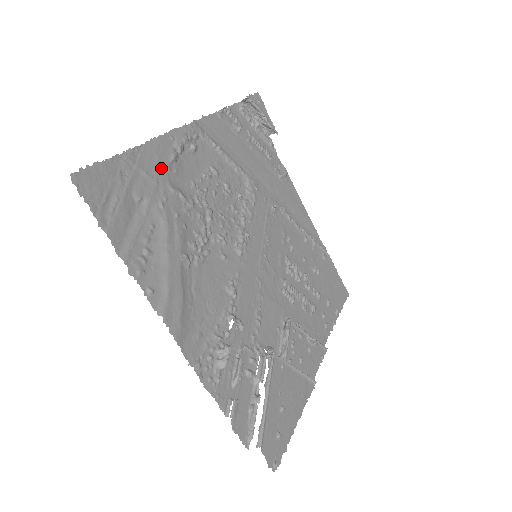
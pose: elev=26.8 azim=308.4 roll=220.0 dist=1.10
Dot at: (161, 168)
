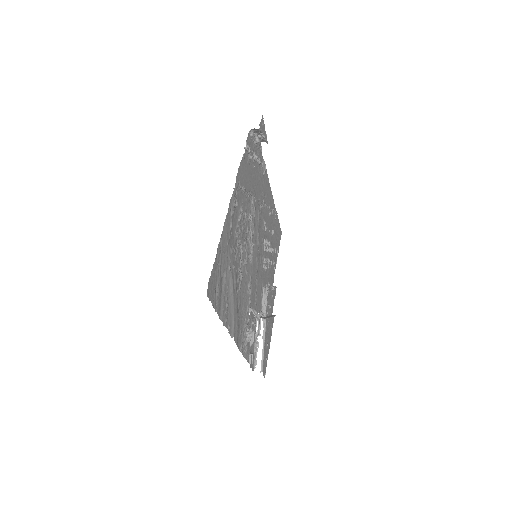
Dot at: (228, 241)
